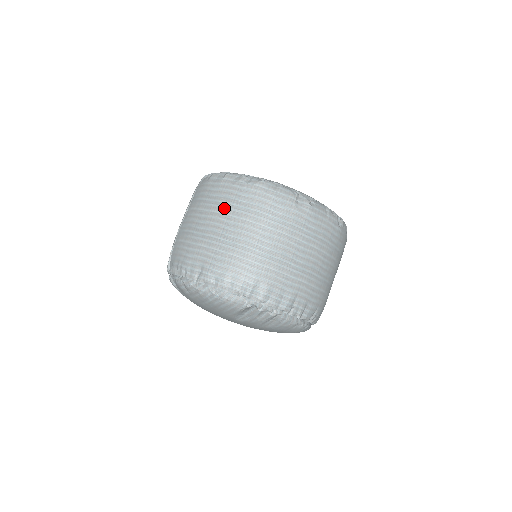
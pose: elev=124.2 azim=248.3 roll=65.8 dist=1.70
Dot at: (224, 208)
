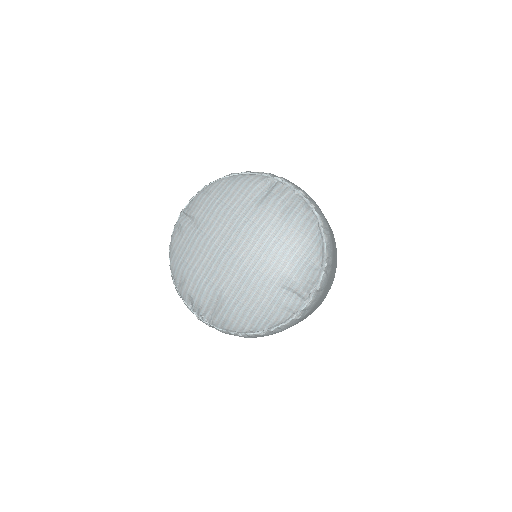
Dot at: occluded
